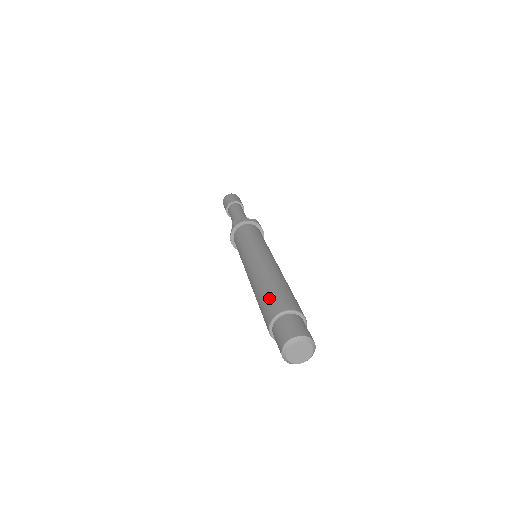
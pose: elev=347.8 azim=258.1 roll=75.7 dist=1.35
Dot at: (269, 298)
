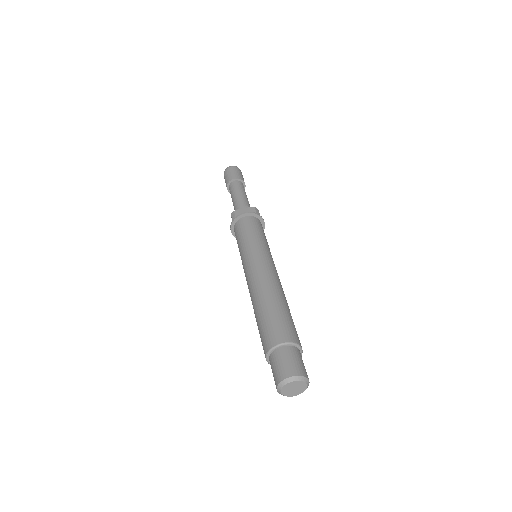
Dot at: (265, 325)
